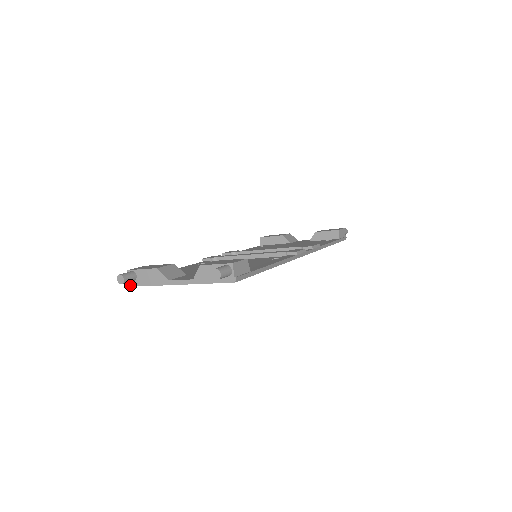
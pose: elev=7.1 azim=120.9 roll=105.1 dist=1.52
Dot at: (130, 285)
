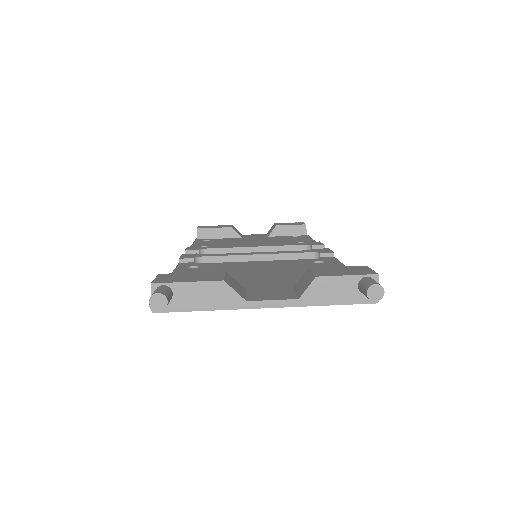
Dot at: (154, 310)
